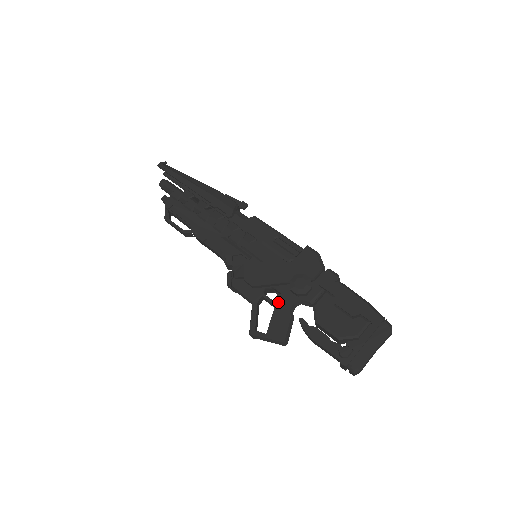
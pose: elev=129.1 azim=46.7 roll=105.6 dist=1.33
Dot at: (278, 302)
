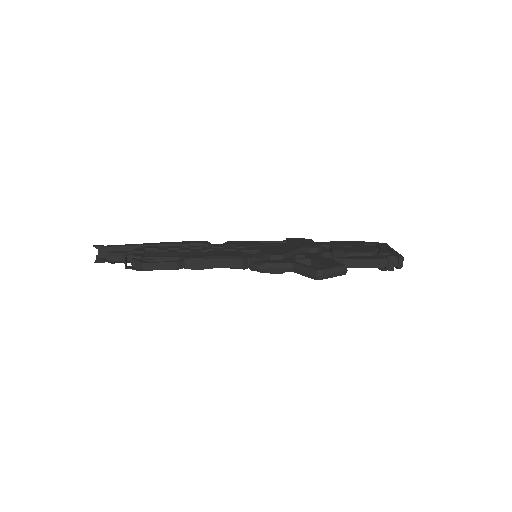
Dot at: (310, 257)
